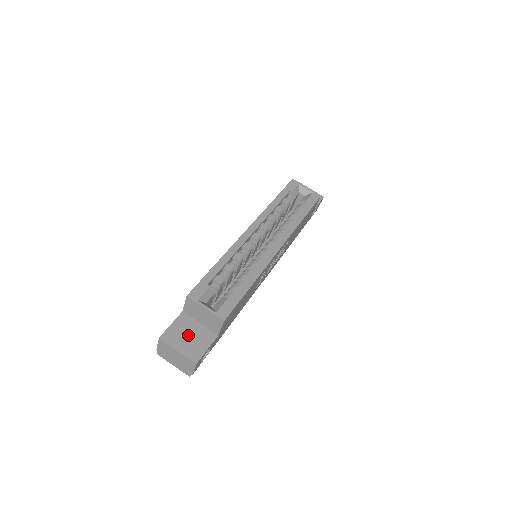
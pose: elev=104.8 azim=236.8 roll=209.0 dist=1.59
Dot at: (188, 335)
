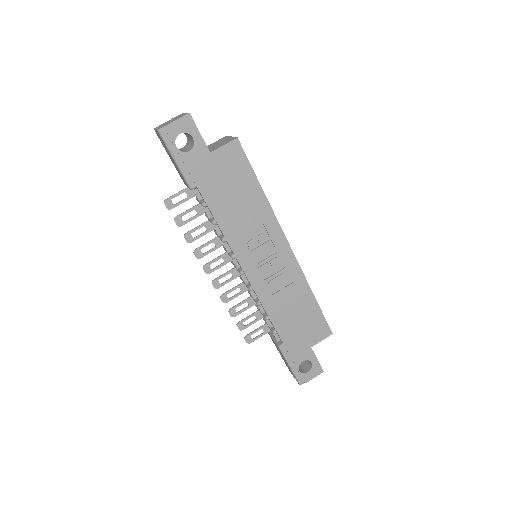
Dot at: occluded
